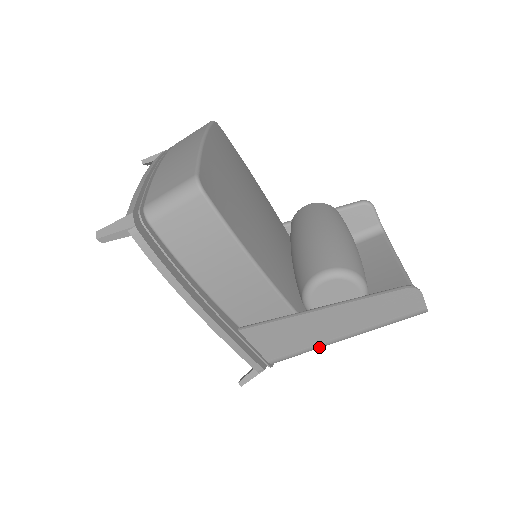
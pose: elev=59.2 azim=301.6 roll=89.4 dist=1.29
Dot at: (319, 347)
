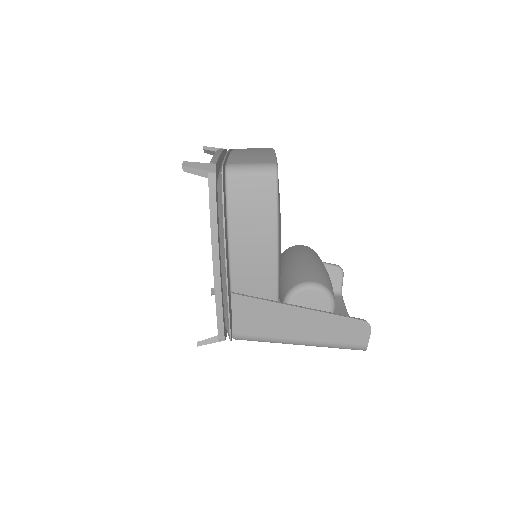
Dot at: (277, 341)
